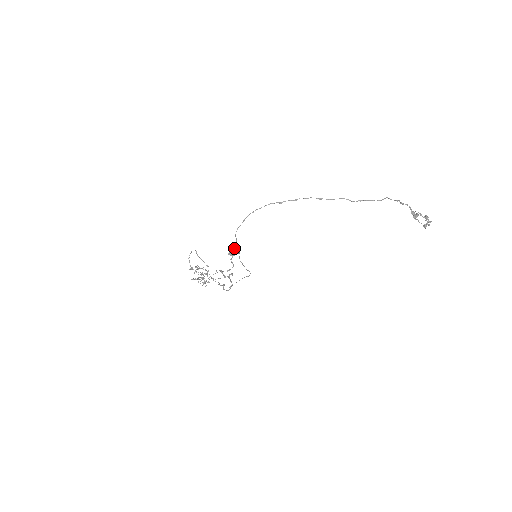
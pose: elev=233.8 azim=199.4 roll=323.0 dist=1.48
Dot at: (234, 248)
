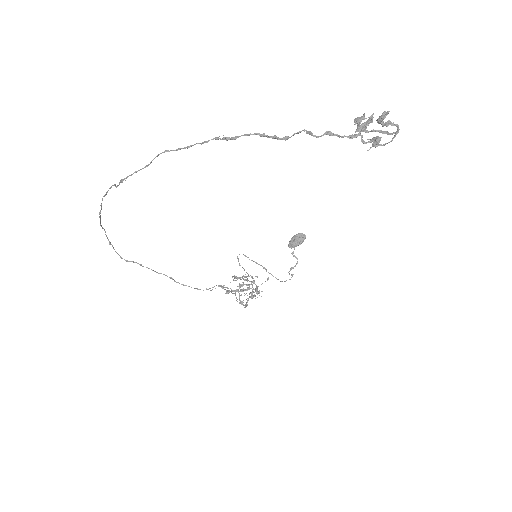
Dot at: (293, 236)
